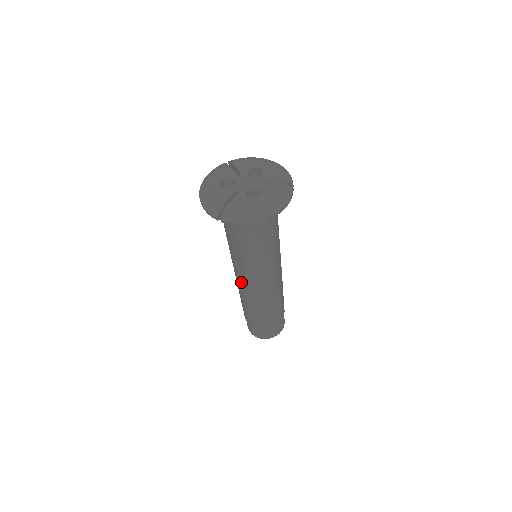
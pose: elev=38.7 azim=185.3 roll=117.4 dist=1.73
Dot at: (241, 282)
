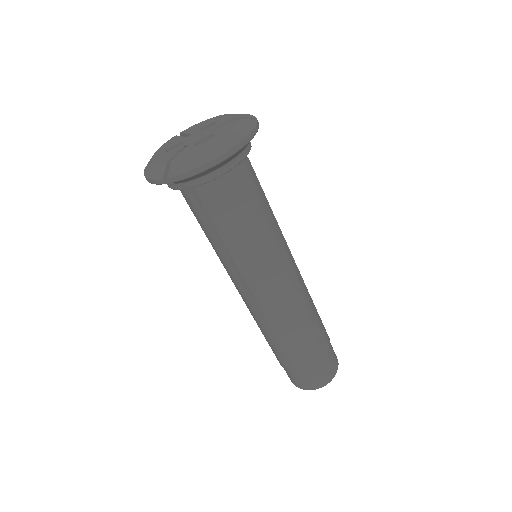
Dot at: (247, 297)
